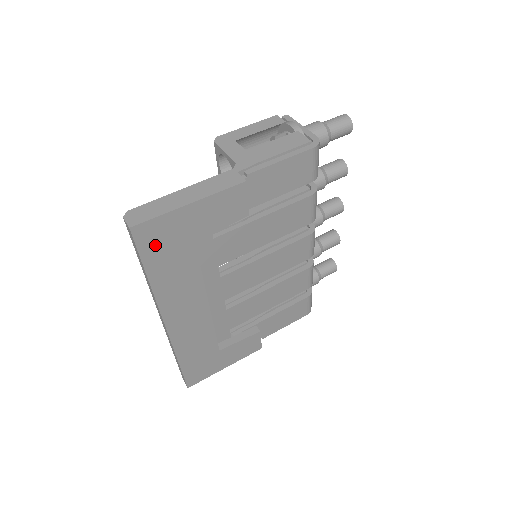
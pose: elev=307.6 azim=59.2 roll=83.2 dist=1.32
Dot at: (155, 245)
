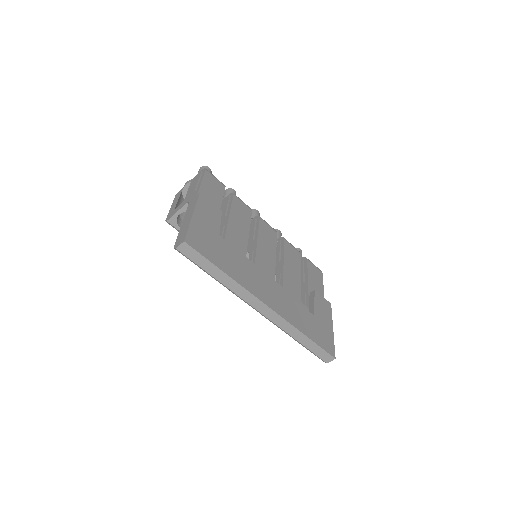
Dot at: (205, 248)
